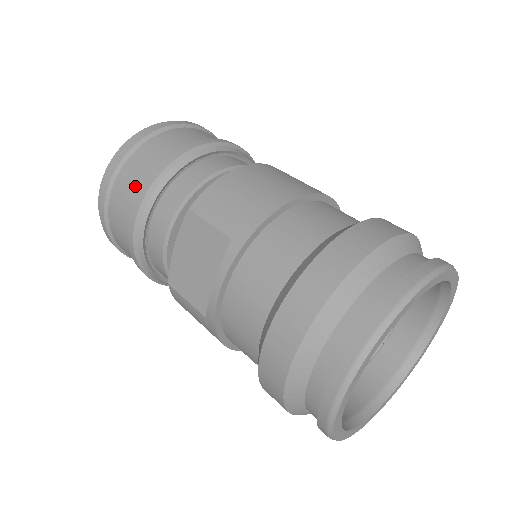
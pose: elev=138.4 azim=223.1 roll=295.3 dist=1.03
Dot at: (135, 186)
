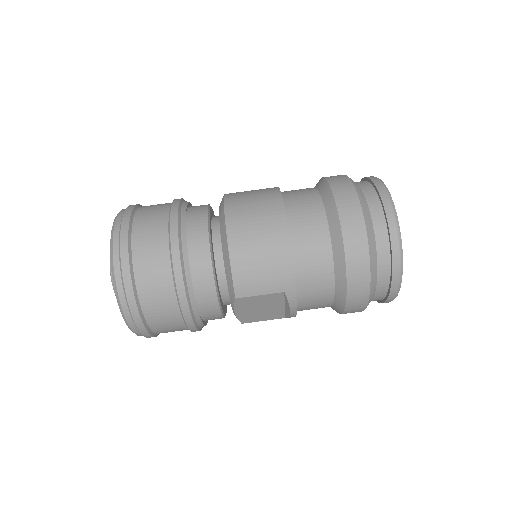
Dot at: (171, 314)
